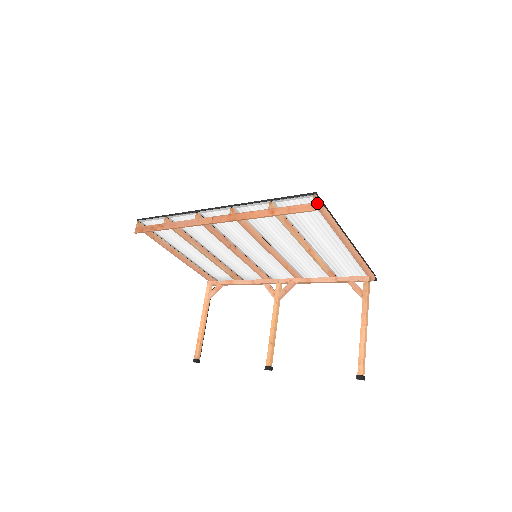
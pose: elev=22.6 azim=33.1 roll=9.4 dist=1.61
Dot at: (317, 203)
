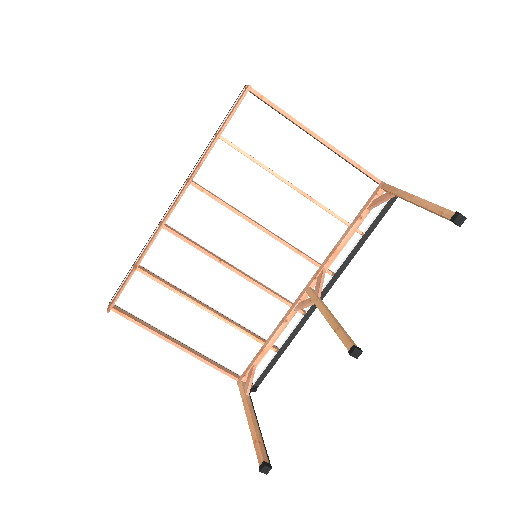
Dot at: (251, 88)
